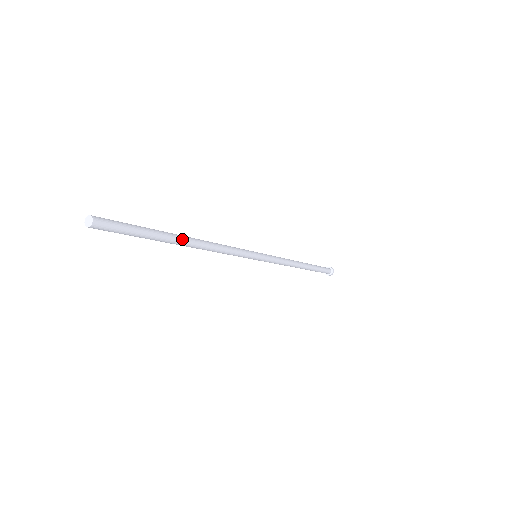
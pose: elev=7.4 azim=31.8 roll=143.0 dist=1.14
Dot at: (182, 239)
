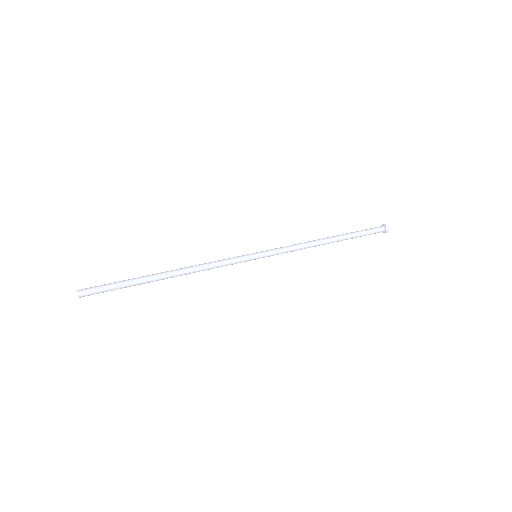
Dot at: (160, 276)
